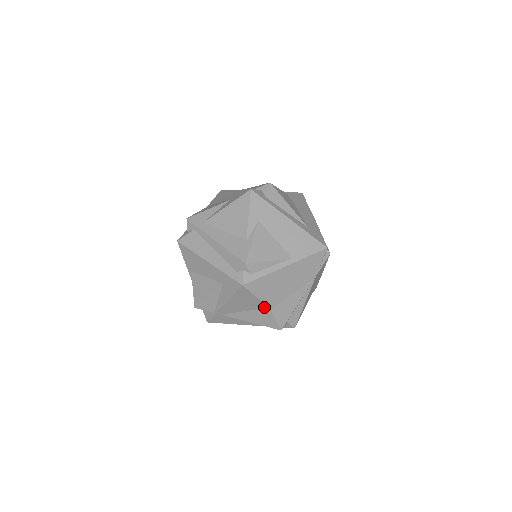
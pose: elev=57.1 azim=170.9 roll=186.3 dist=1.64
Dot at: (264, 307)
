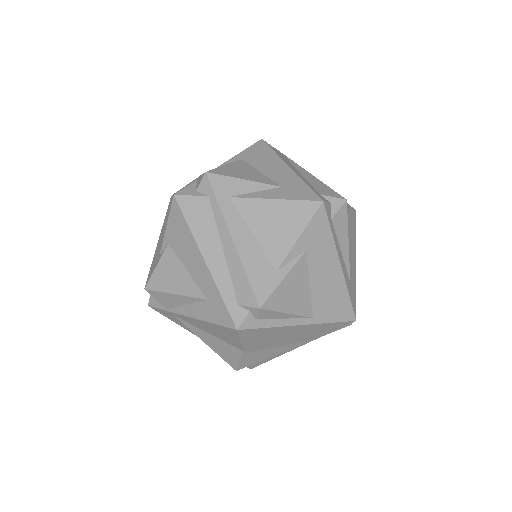
Dot at: (238, 347)
